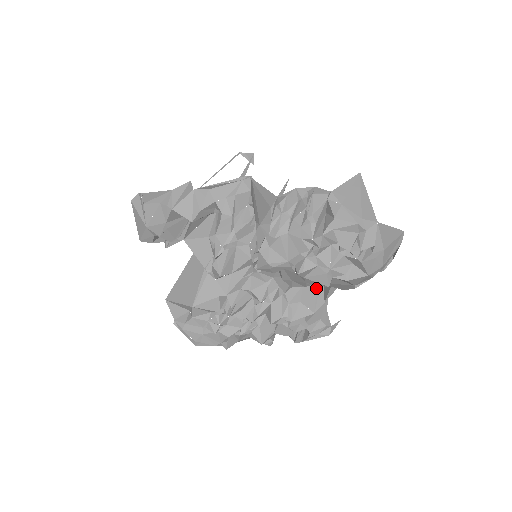
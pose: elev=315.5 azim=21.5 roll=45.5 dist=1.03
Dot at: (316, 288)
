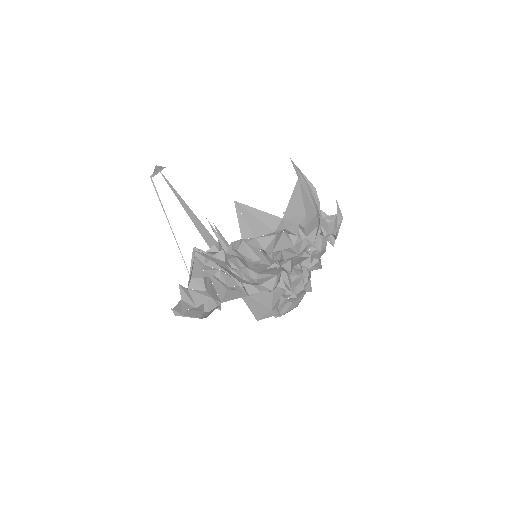
Dot at: occluded
